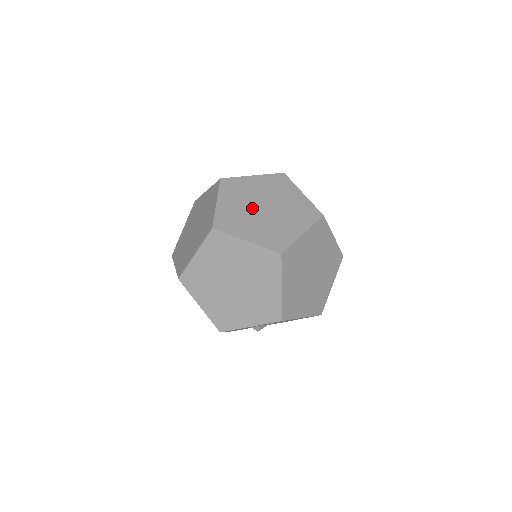
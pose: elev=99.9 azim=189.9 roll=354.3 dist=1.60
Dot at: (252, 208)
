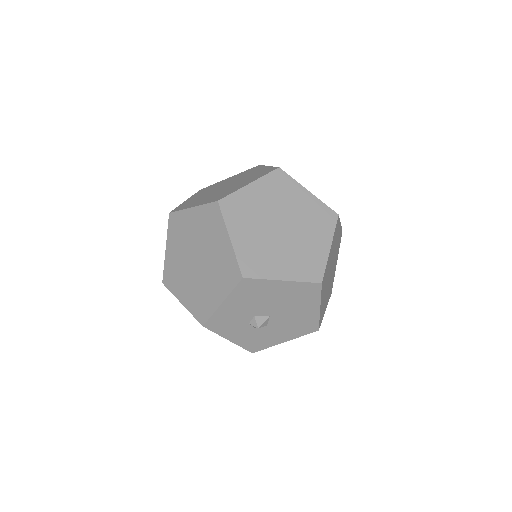
Dot at: (213, 191)
